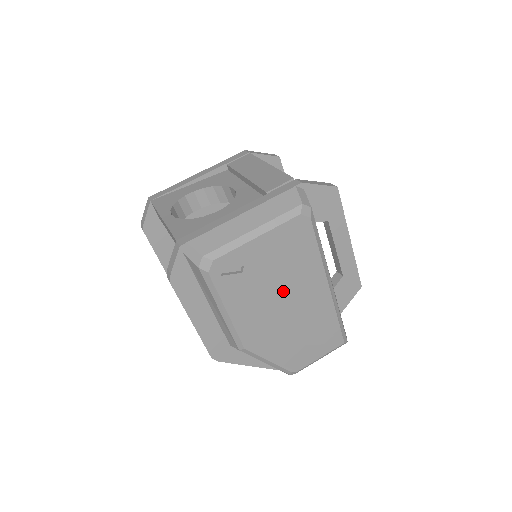
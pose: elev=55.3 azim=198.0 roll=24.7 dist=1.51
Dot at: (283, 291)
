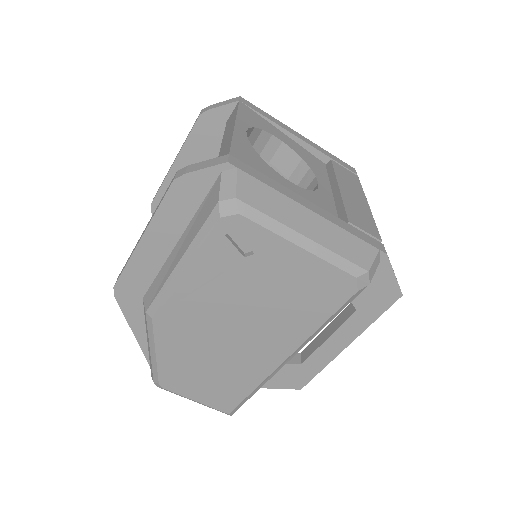
Dot at: (250, 316)
